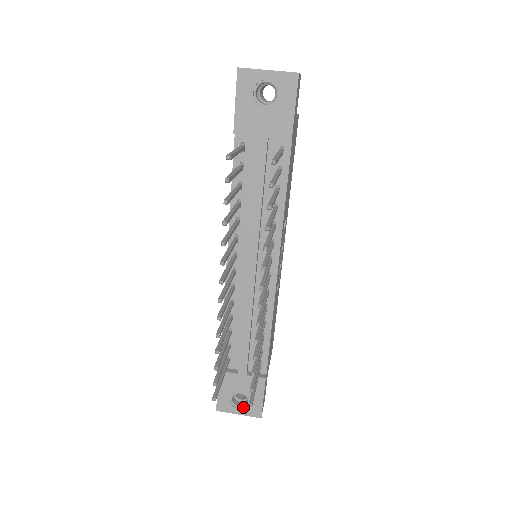
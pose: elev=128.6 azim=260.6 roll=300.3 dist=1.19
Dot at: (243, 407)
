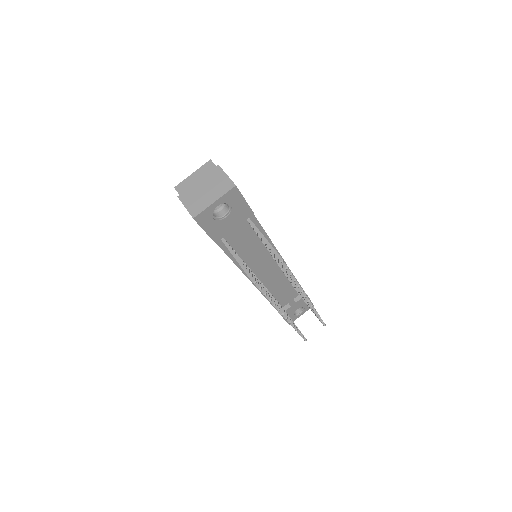
Dot at: (302, 311)
